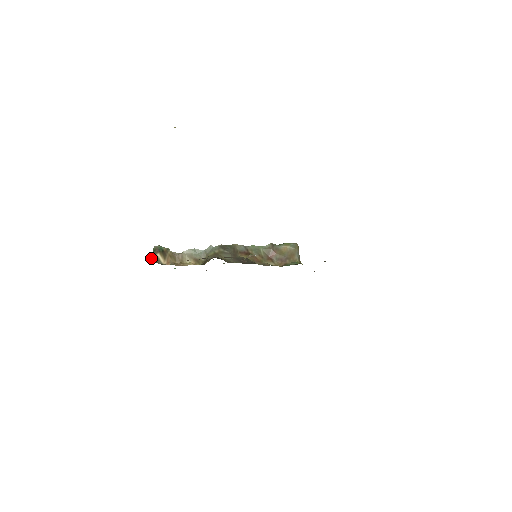
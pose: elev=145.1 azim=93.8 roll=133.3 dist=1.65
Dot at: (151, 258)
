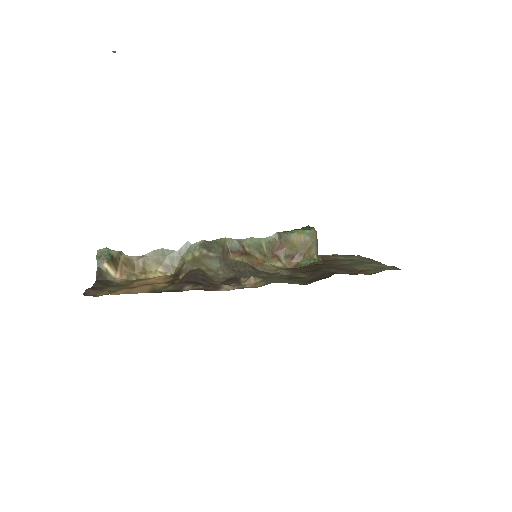
Dot at: (92, 292)
